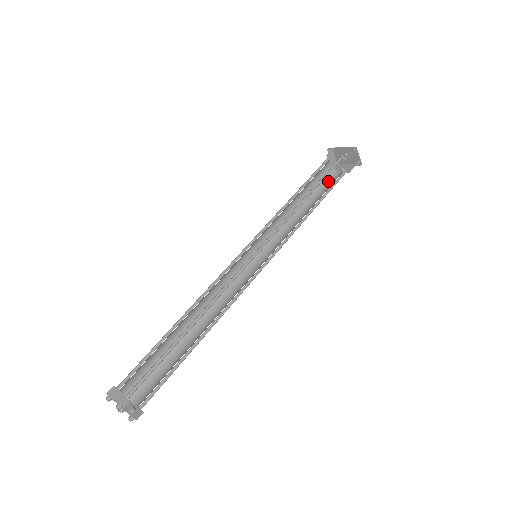
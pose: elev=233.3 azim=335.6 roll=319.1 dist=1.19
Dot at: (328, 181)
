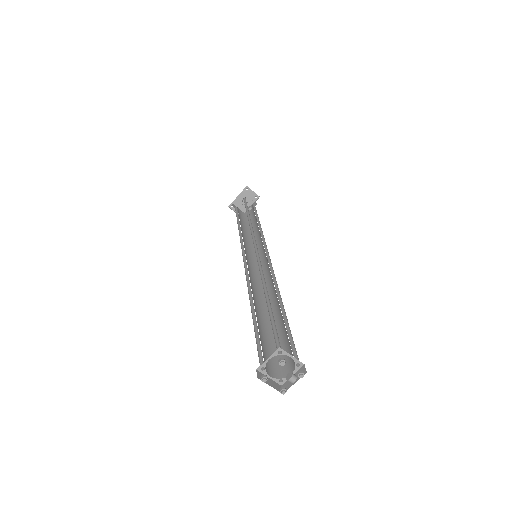
Dot at: occluded
